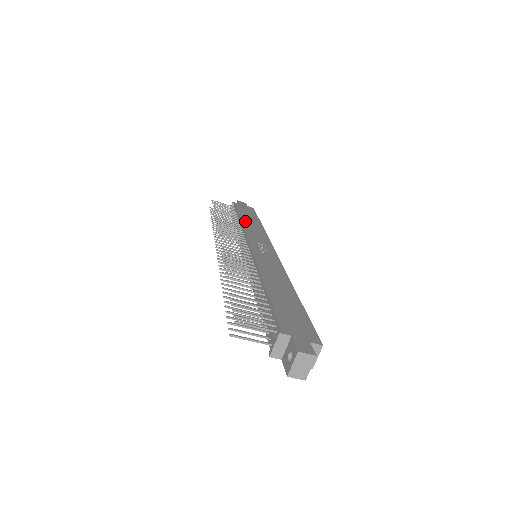
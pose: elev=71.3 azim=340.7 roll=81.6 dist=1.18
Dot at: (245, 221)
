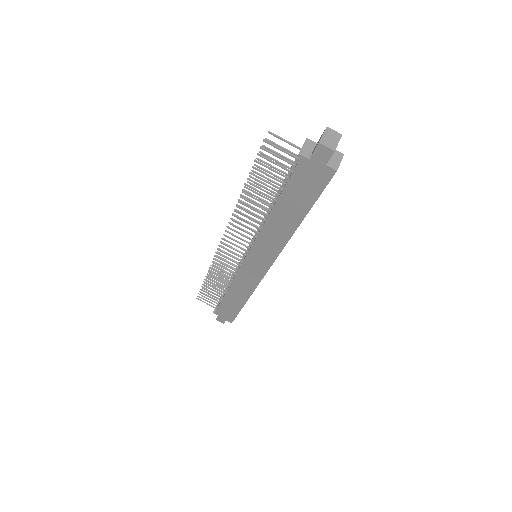
Dot at: occluded
